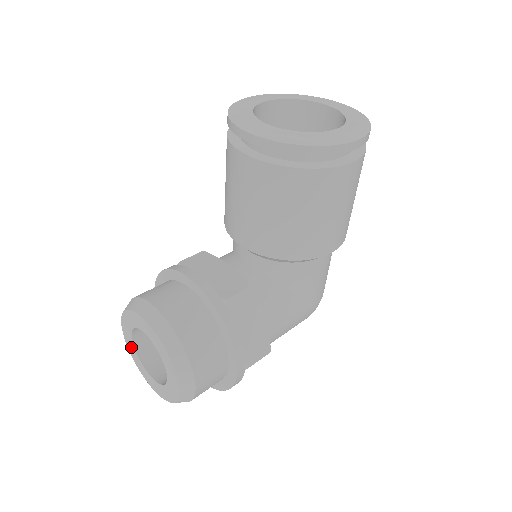
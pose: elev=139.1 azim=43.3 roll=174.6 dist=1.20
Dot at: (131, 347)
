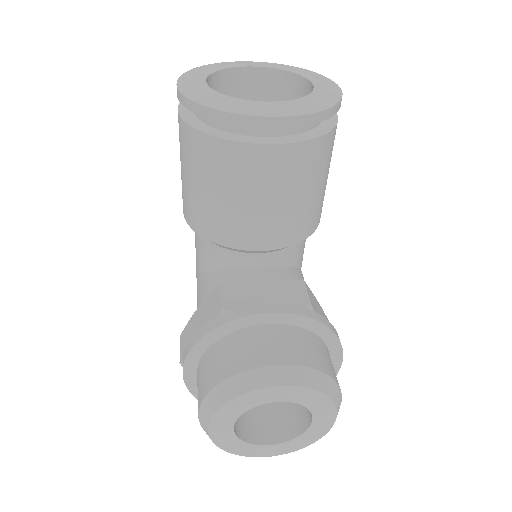
Dot at: (228, 440)
